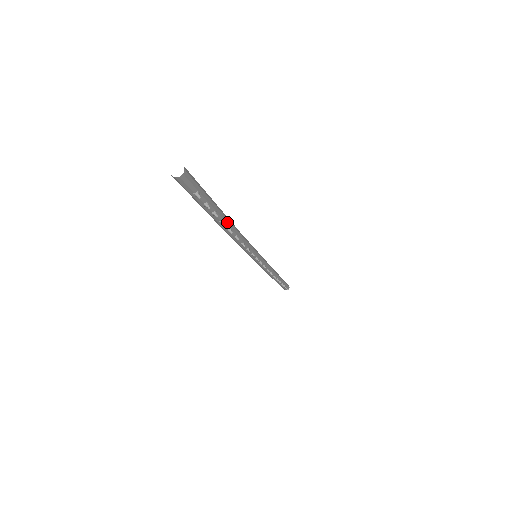
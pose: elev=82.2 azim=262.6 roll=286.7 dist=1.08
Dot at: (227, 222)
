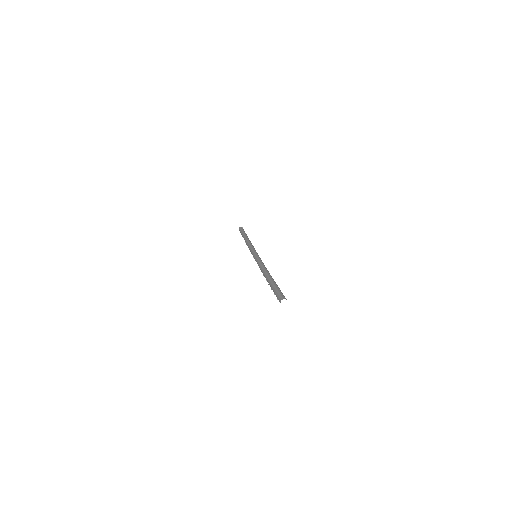
Dot at: occluded
